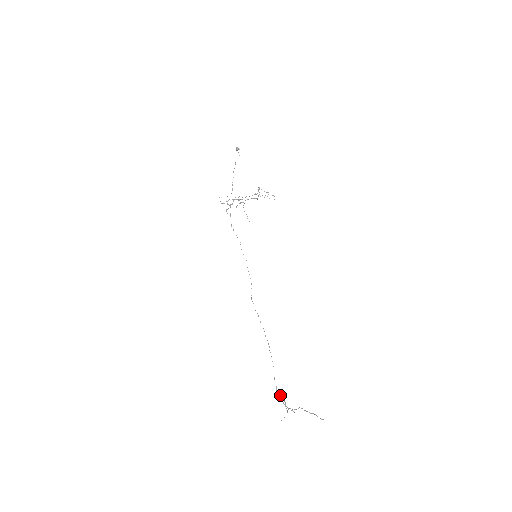
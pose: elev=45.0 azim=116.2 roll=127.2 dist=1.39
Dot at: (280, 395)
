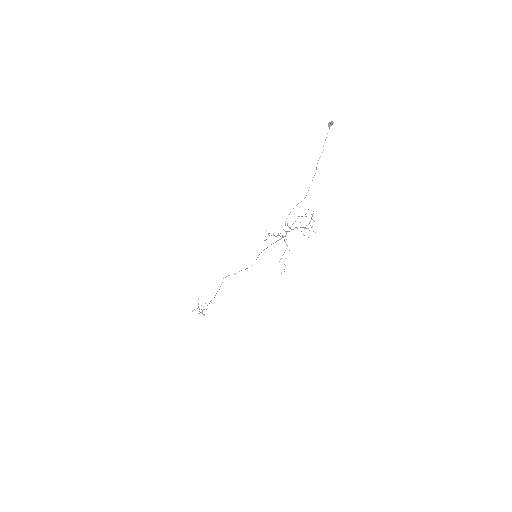
Dot at: occluded
